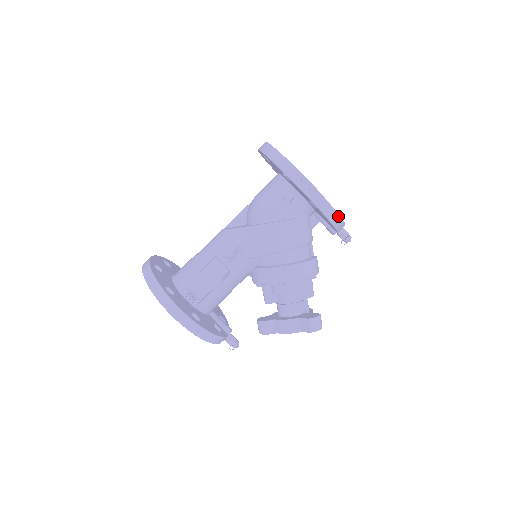
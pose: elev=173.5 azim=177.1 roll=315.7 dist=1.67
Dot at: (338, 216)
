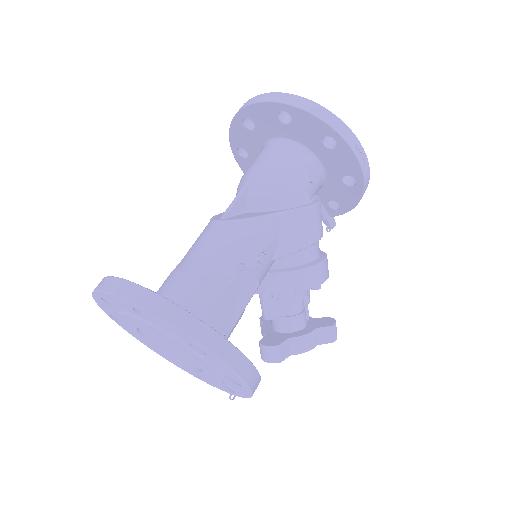
Dot at: occluded
